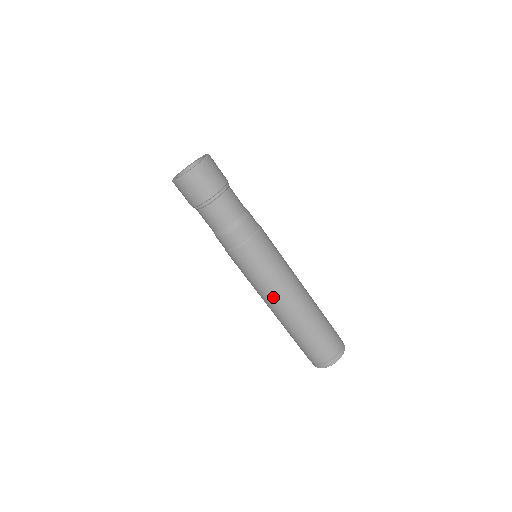
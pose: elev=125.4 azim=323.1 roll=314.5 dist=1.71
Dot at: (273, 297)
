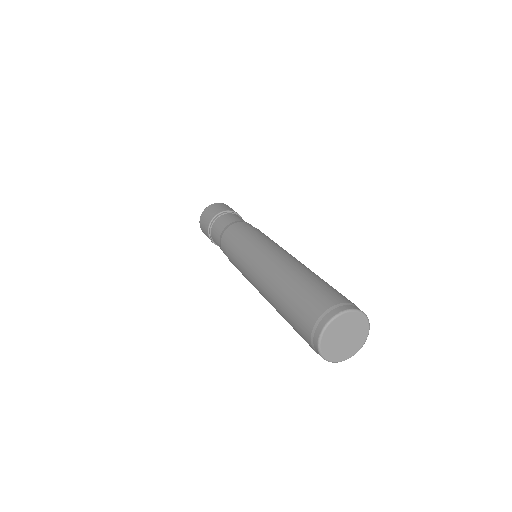
Dot at: (256, 265)
